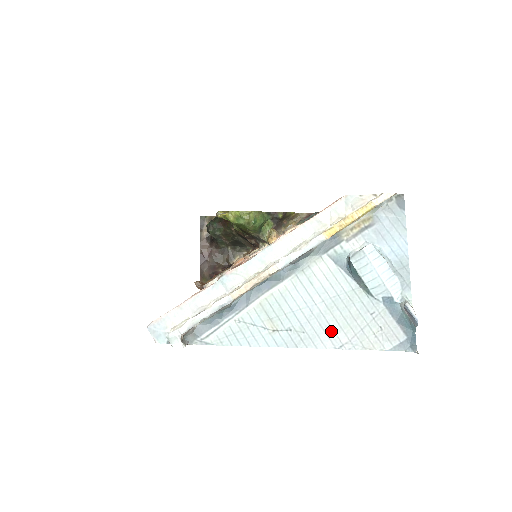
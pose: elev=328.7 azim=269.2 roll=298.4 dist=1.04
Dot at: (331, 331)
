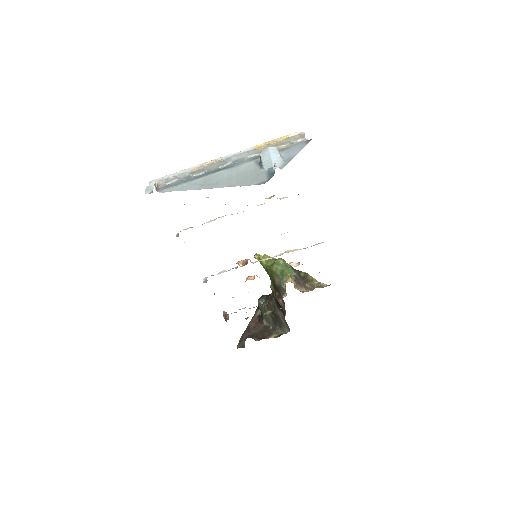
Dot at: (230, 182)
